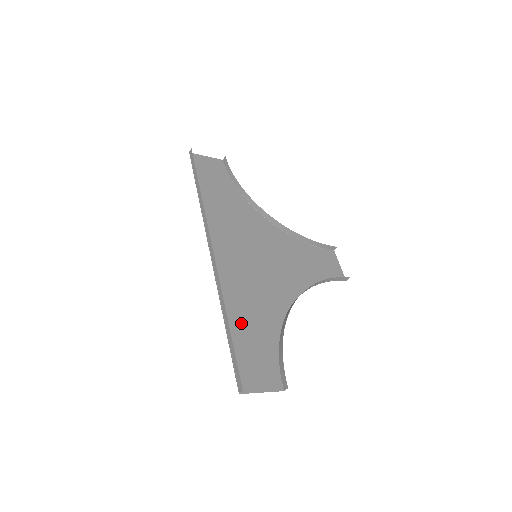
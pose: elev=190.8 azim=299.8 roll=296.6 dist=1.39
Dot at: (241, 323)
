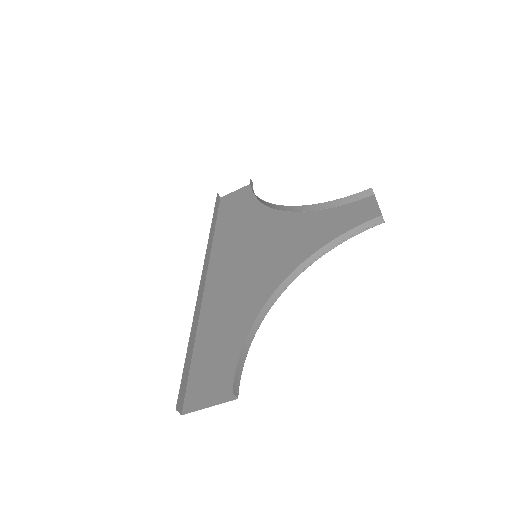
Dot at: (213, 335)
